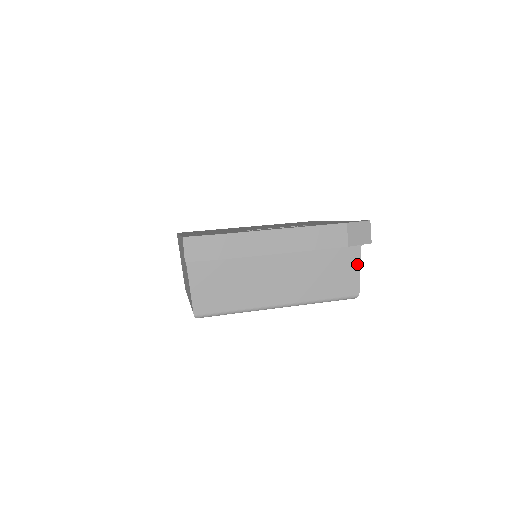
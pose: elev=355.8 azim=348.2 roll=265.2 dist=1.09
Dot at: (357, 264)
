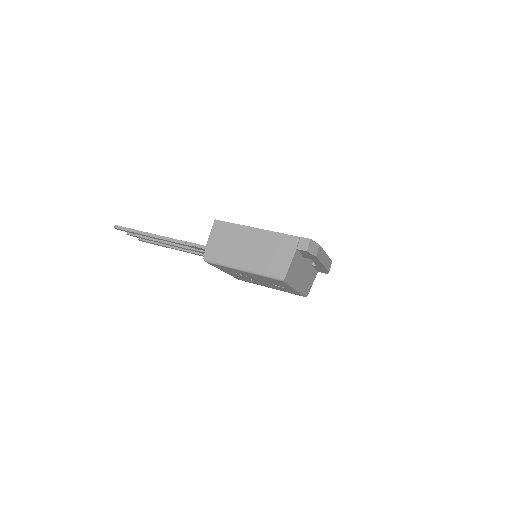
Dot at: (313, 281)
